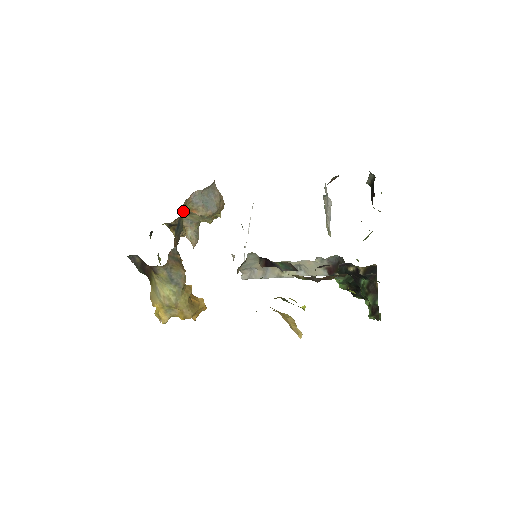
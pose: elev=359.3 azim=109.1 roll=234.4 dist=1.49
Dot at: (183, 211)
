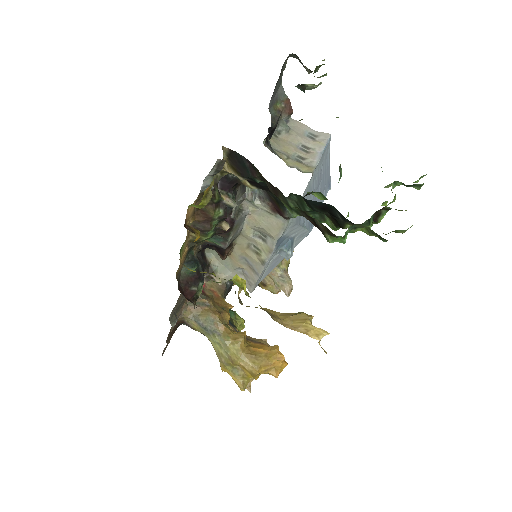
Dot at: occluded
